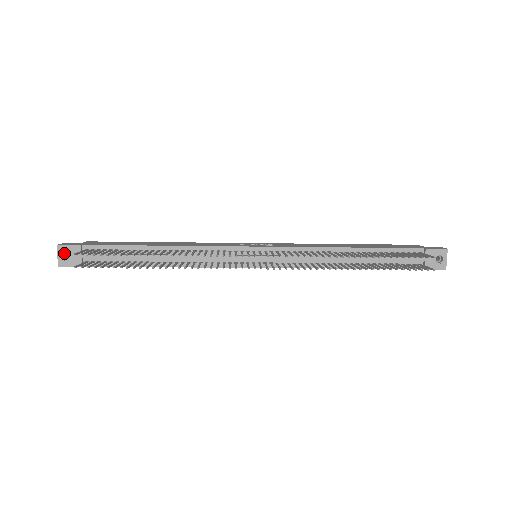
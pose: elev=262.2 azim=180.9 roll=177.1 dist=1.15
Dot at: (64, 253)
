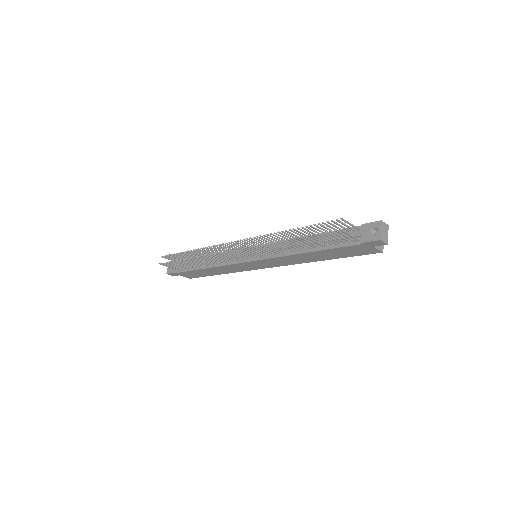
Dot at: occluded
